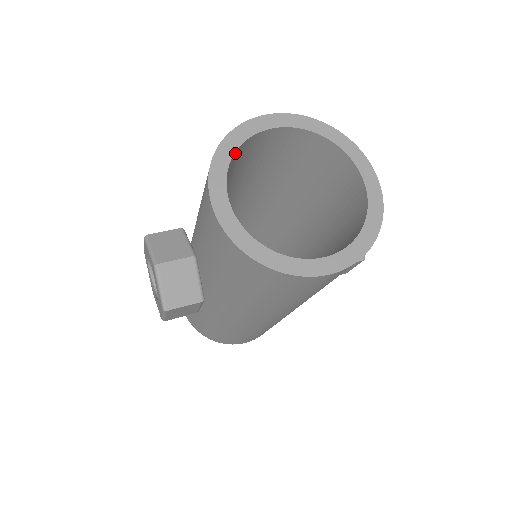
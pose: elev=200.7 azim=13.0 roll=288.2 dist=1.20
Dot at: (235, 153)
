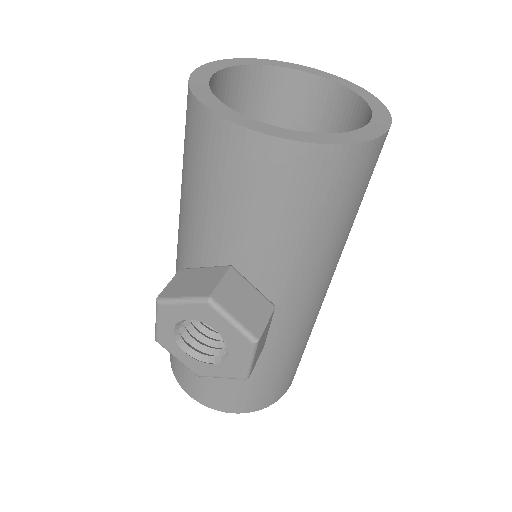
Dot at: occluded
